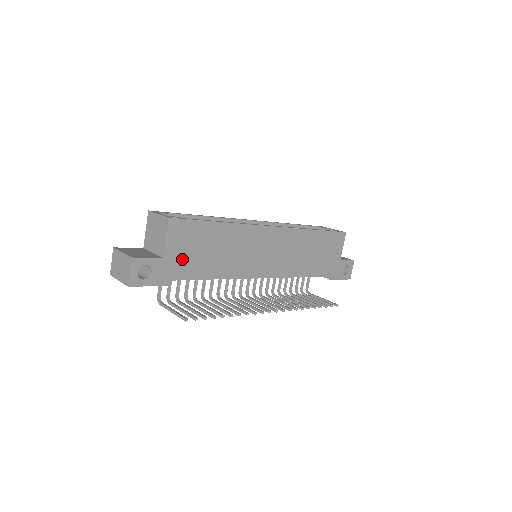
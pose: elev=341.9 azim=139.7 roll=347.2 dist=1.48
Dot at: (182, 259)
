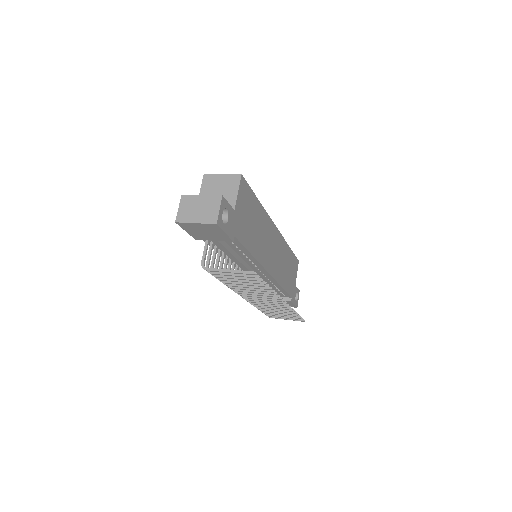
Dot at: (241, 220)
